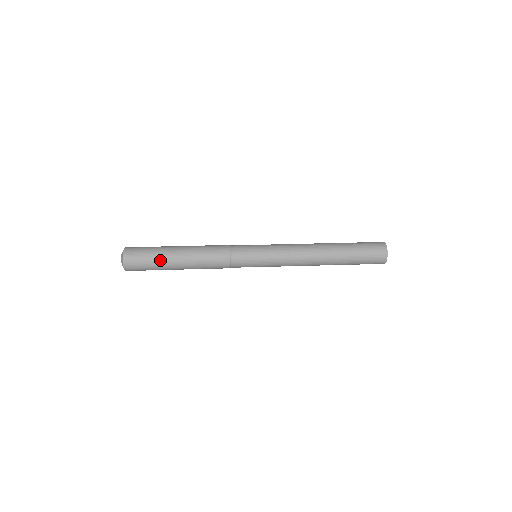
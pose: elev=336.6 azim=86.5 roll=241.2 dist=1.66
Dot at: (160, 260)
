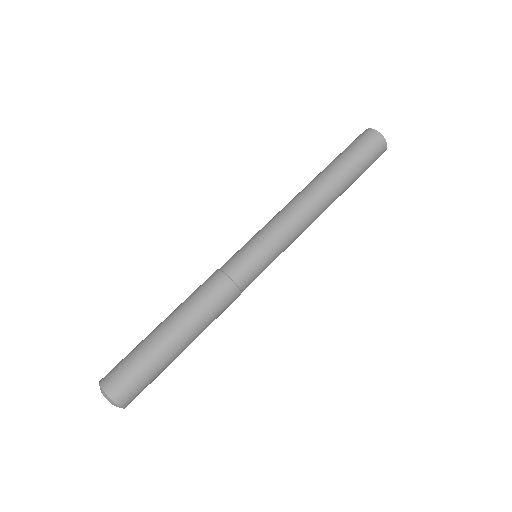
Dot at: (163, 363)
